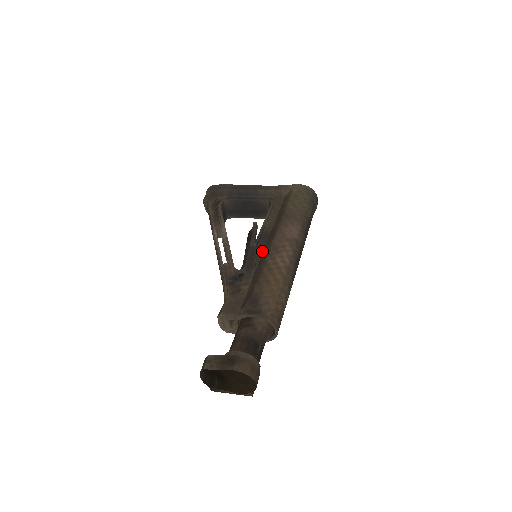
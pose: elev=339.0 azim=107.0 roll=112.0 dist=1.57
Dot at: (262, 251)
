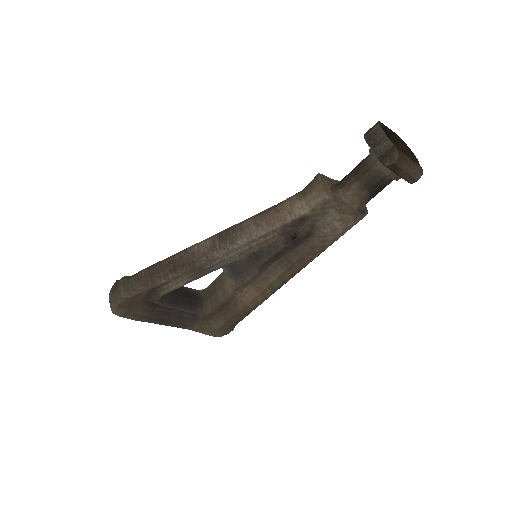
Dot at: occluded
